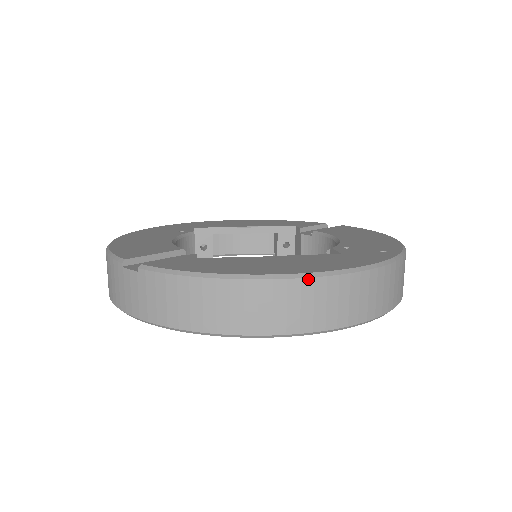
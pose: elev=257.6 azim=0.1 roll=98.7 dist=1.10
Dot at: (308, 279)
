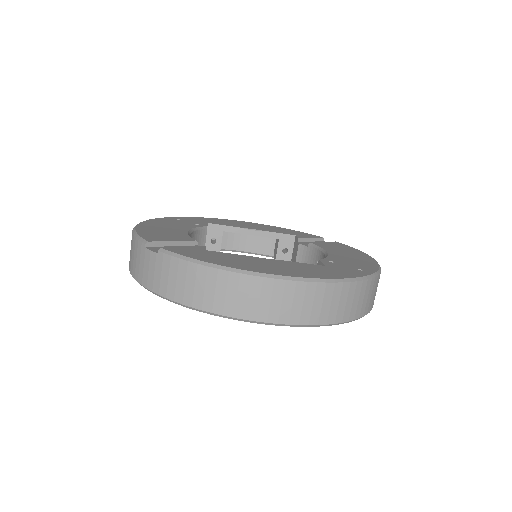
Dot at: (291, 281)
